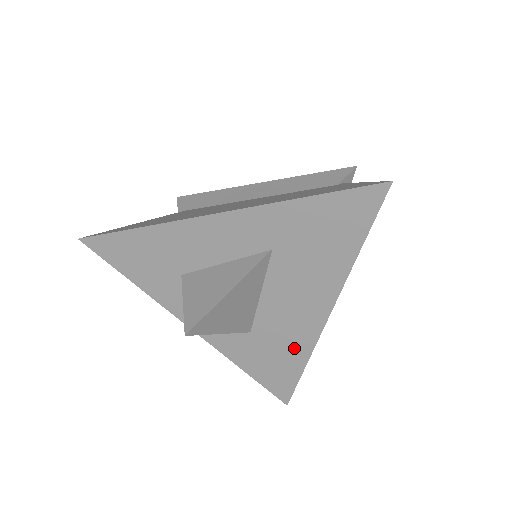
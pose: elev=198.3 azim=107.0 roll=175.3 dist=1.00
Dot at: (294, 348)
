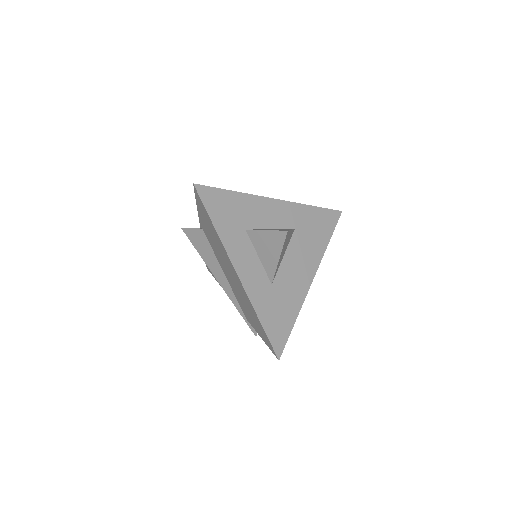
Dot at: (292, 303)
